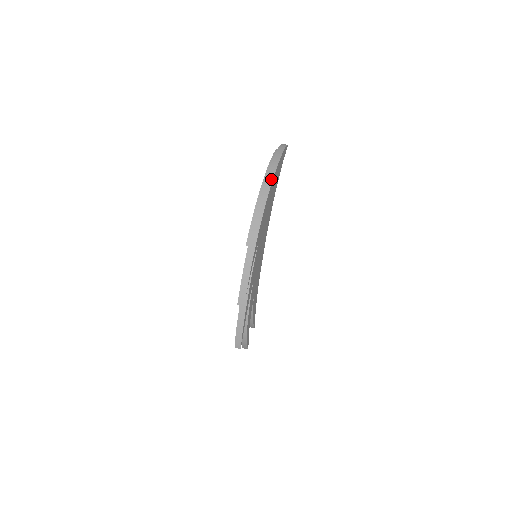
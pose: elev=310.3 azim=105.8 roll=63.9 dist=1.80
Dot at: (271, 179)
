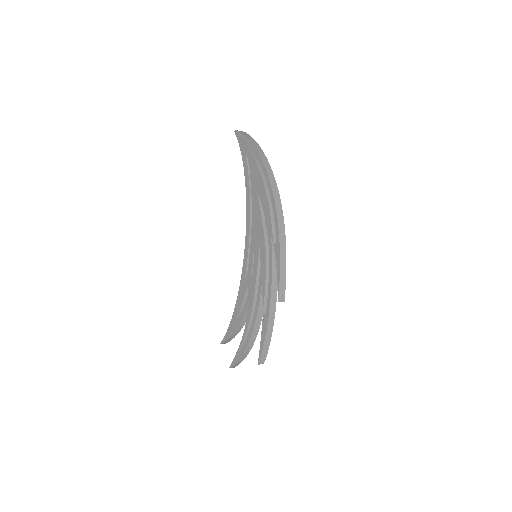
Dot at: (270, 167)
